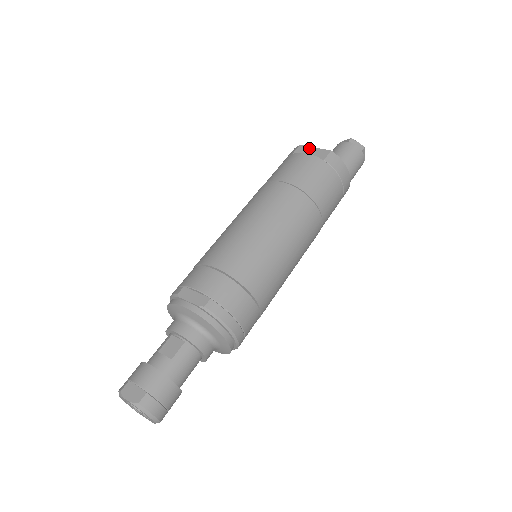
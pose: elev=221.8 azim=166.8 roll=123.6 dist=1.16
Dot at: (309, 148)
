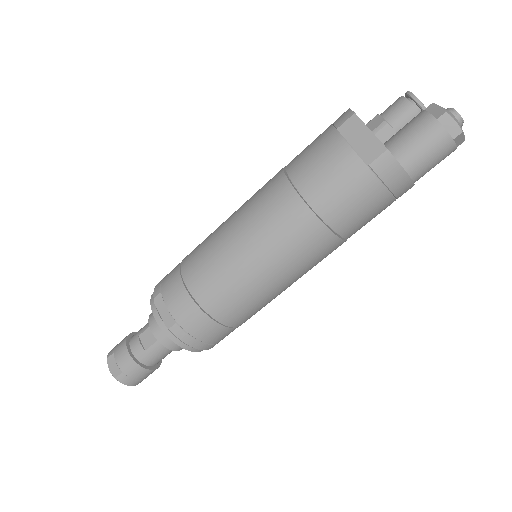
Dot at: (362, 127)
